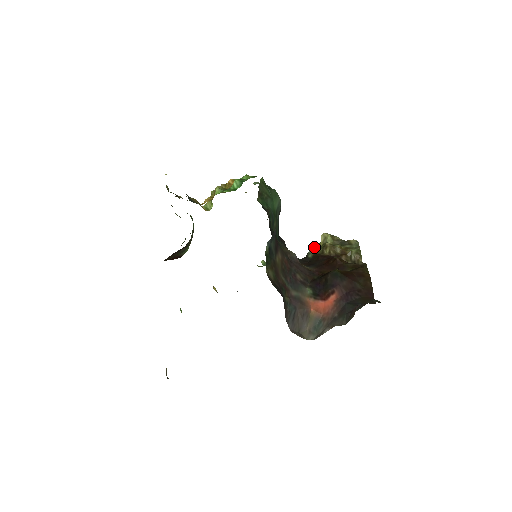
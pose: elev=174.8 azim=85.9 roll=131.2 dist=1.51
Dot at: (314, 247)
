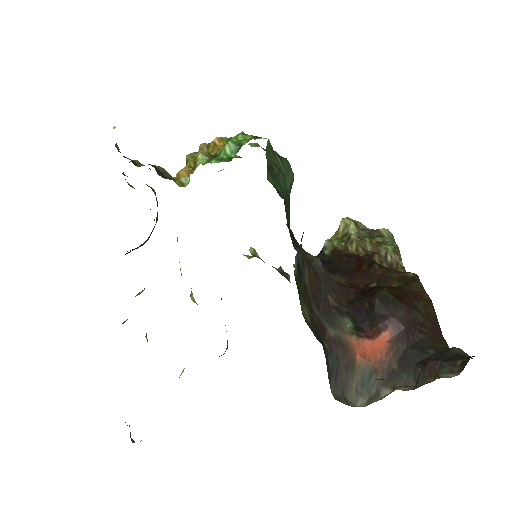
Dot at: (331, 238)
